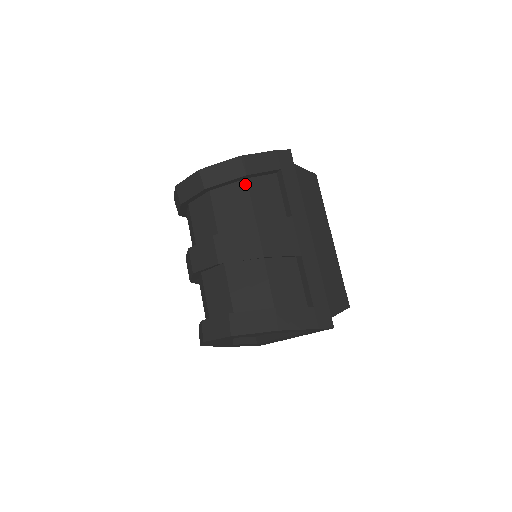
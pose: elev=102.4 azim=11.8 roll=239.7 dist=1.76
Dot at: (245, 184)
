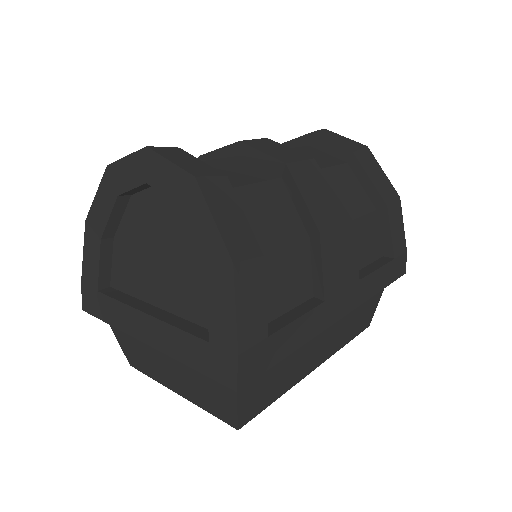
Dot at: (371, 208)
